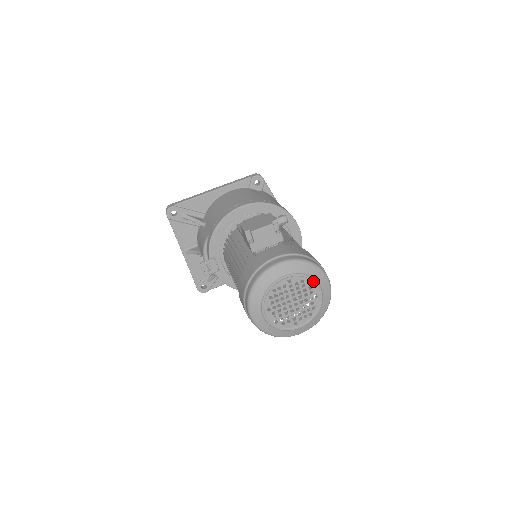
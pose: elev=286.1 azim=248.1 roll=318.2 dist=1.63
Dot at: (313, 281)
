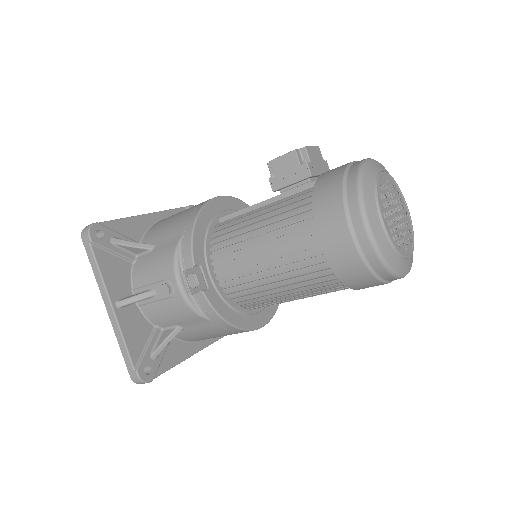
Dot at: (400, 191)
